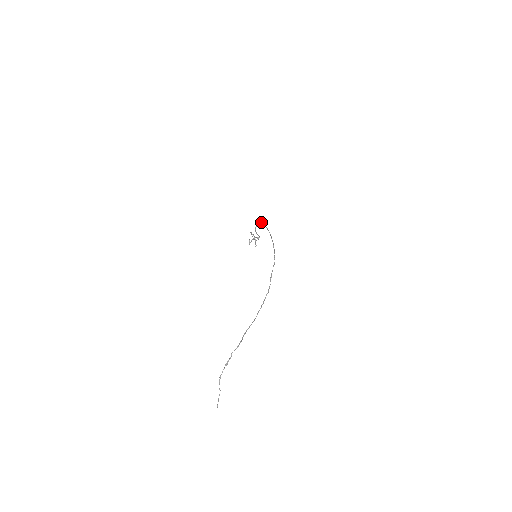
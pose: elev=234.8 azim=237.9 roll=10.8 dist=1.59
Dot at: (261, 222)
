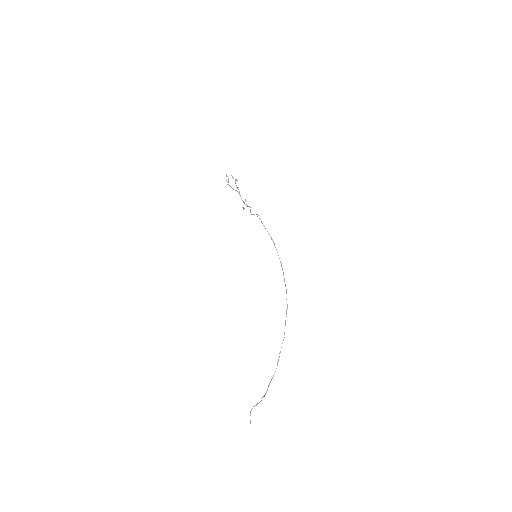
Dot at: occluded
